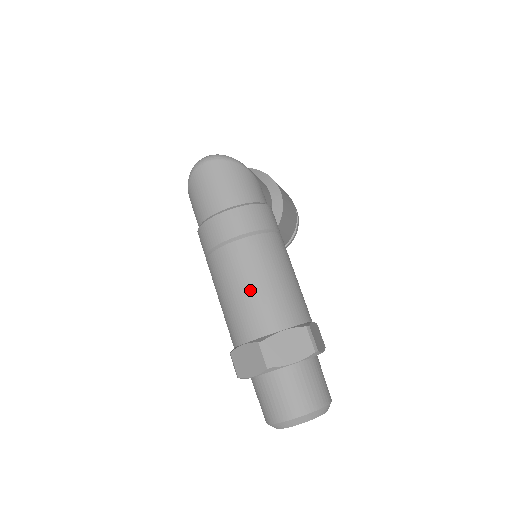
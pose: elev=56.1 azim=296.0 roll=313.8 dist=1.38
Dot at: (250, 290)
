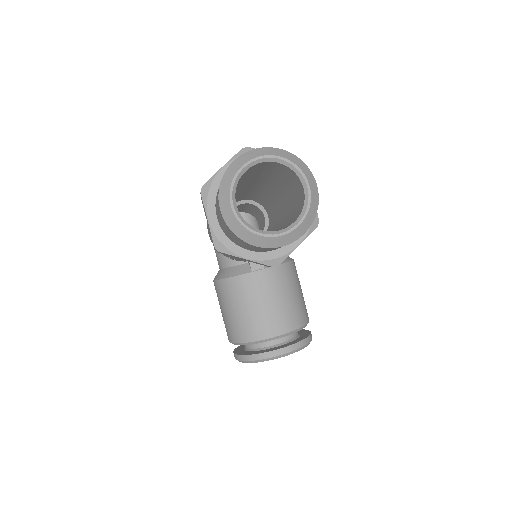
Dot at: occluded
